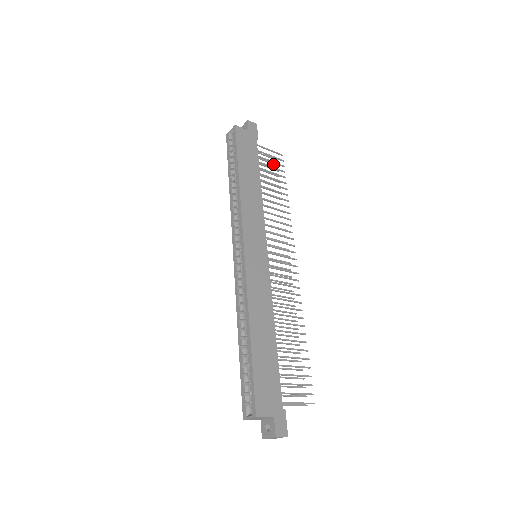
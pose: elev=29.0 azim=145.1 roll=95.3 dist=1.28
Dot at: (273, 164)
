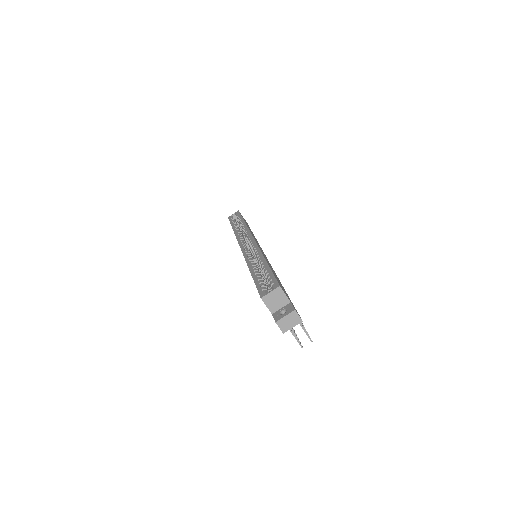
Dot at: occluded
